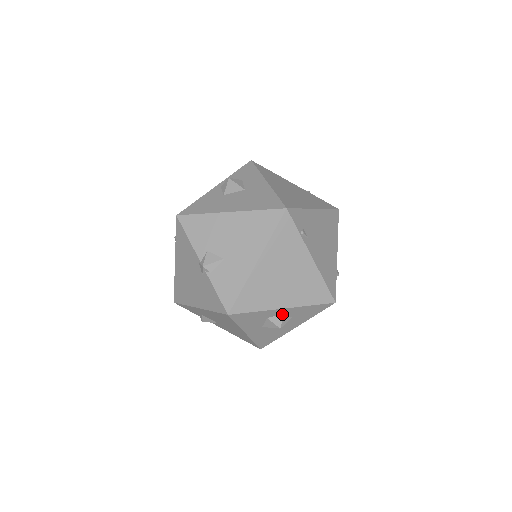
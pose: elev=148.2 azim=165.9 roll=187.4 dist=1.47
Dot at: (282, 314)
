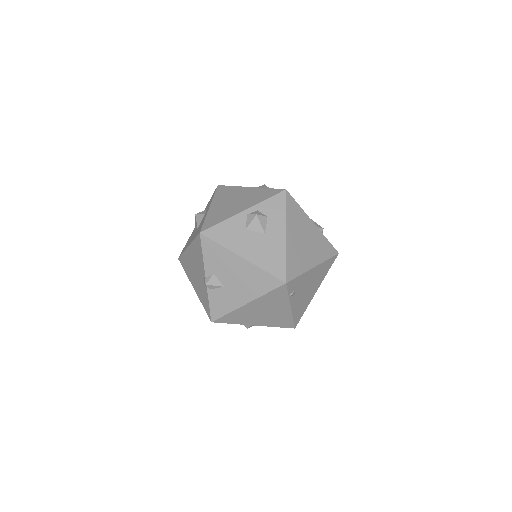
Dot at: occluded
